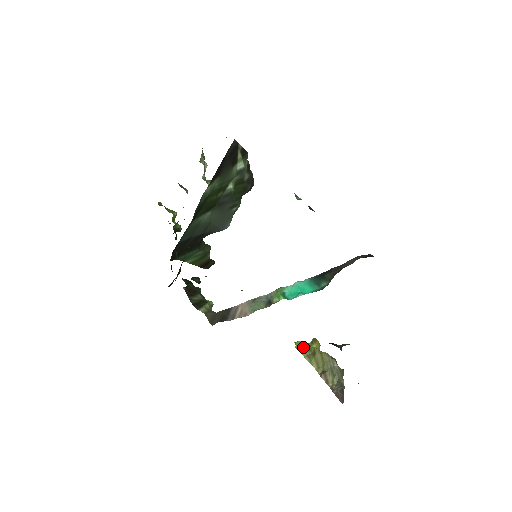
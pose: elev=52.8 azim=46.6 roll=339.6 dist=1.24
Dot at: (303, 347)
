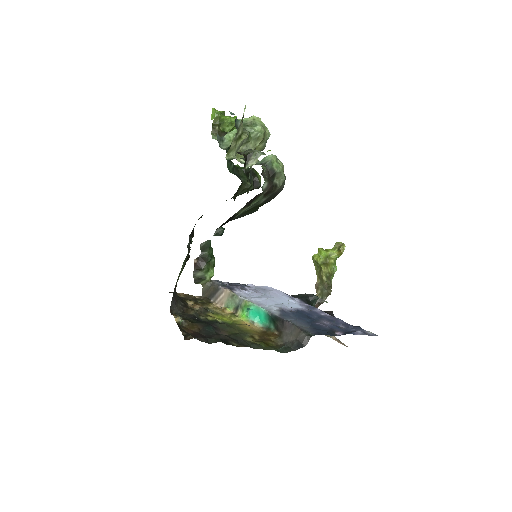
Dot at: (316, 262)
